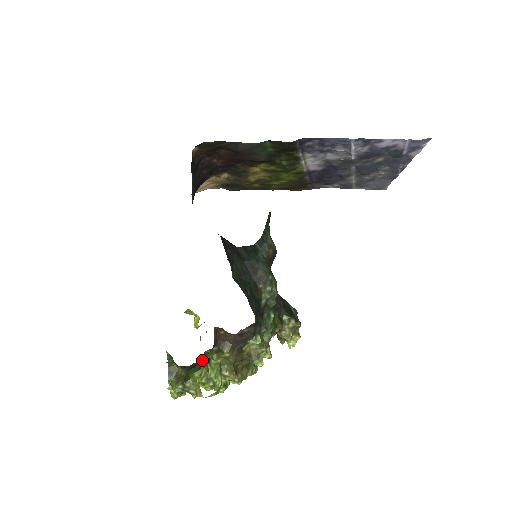
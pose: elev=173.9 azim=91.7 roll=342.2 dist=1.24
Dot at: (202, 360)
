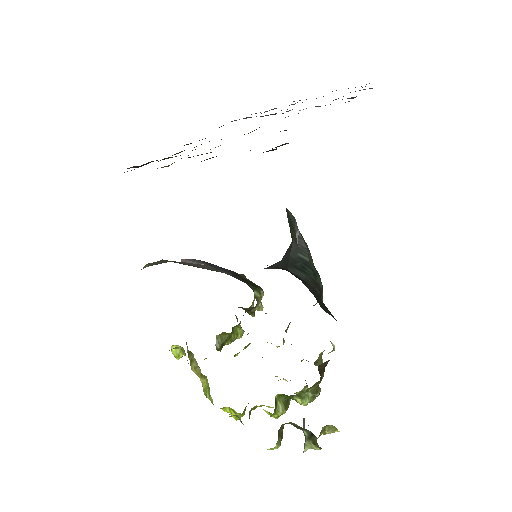
Dot at: occluded
